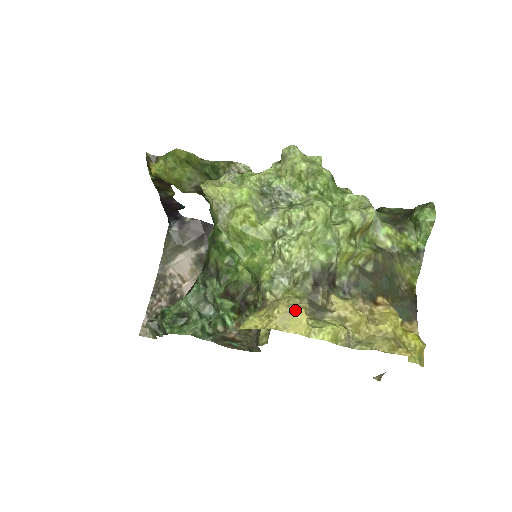
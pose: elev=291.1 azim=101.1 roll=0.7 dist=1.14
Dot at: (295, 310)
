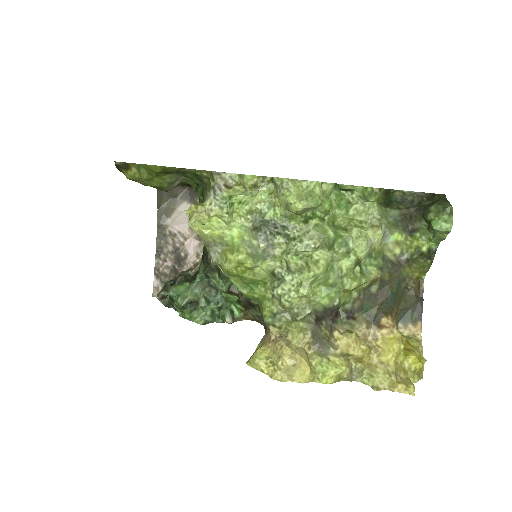
Dot at: (298, 362)
